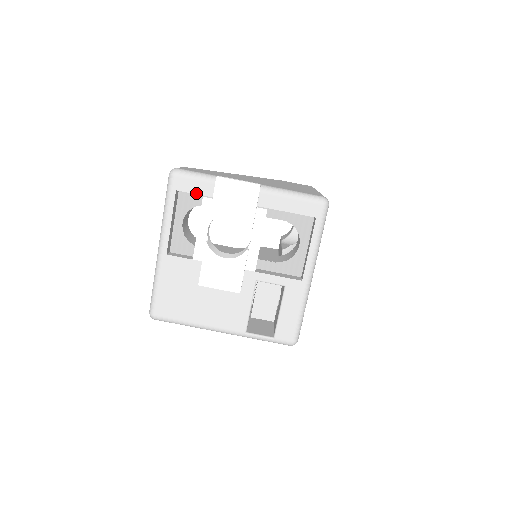
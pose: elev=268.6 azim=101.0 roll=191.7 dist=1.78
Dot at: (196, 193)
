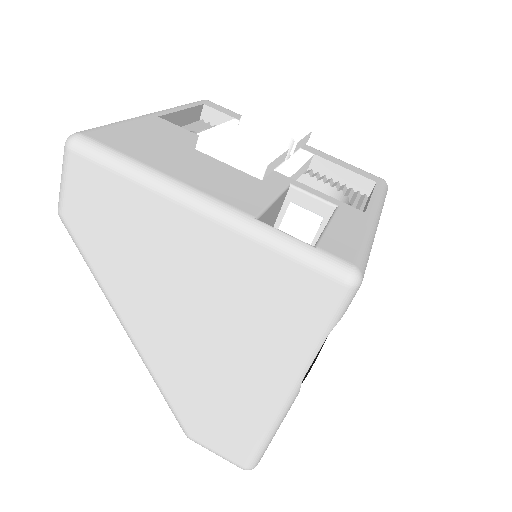
Dot at: (227, 114)
